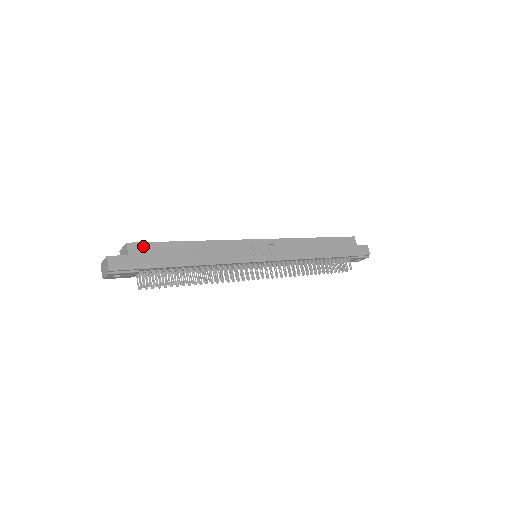
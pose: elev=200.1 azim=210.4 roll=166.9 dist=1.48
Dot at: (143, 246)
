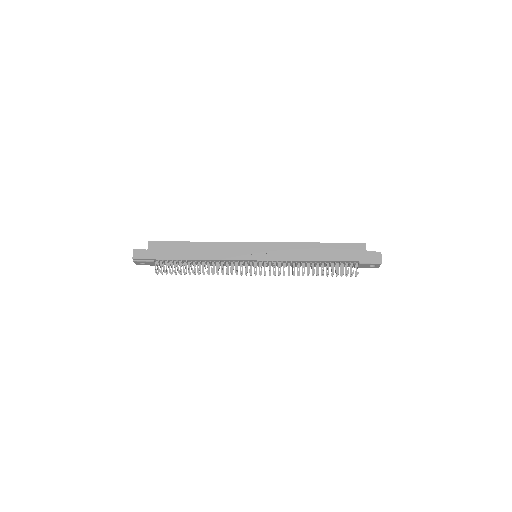
Dot at: (159, 244)
